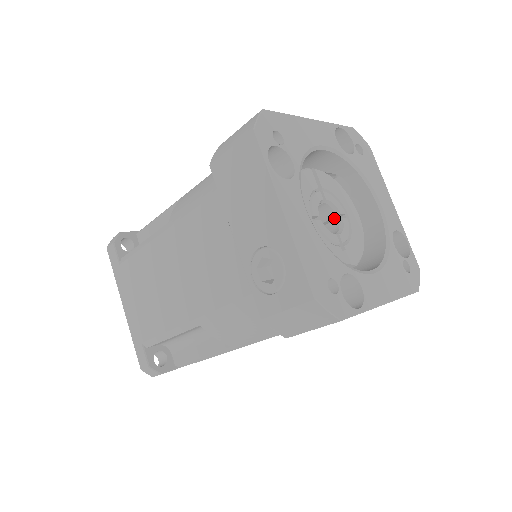
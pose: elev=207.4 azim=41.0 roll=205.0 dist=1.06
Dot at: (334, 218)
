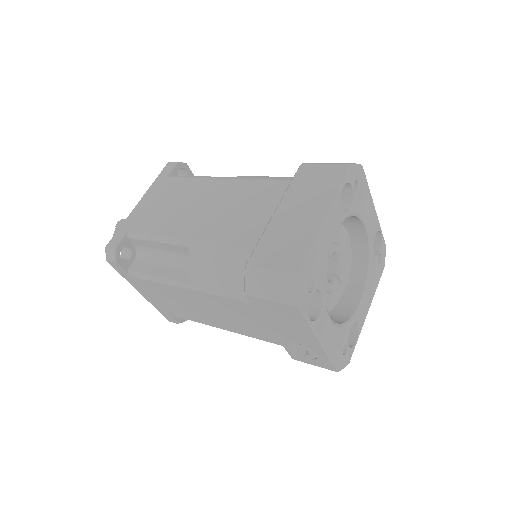
Dot at: occluded
